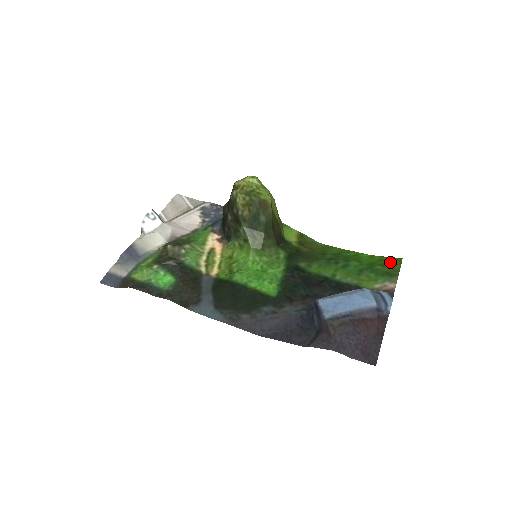
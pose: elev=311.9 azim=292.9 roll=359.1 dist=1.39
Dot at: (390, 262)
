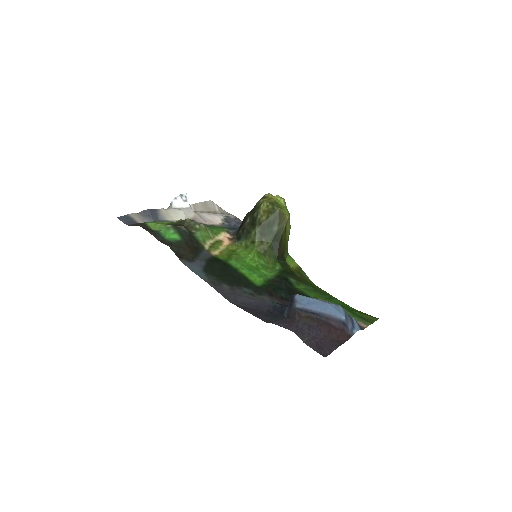
Dot at: (369, 315)
